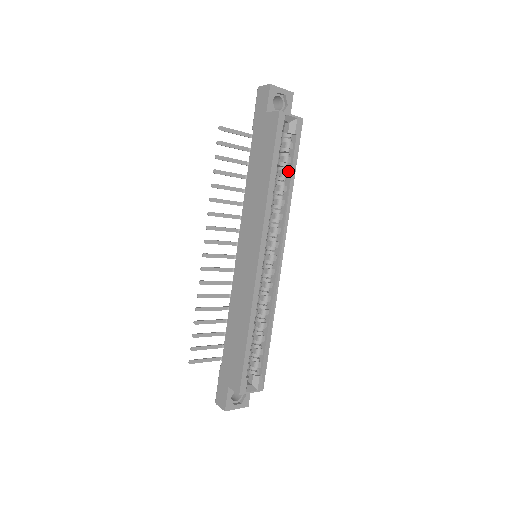
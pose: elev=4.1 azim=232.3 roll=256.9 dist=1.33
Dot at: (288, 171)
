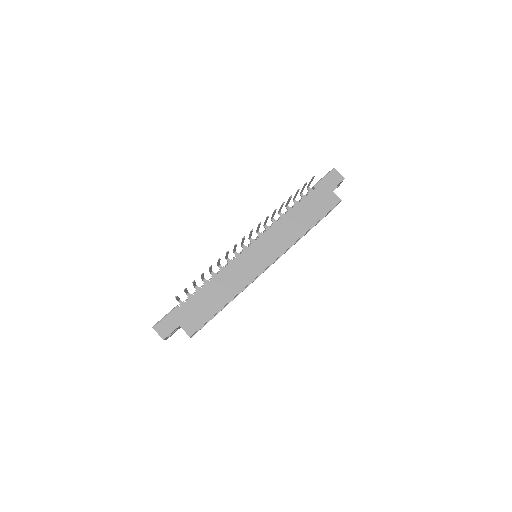
Dot at: occluded
